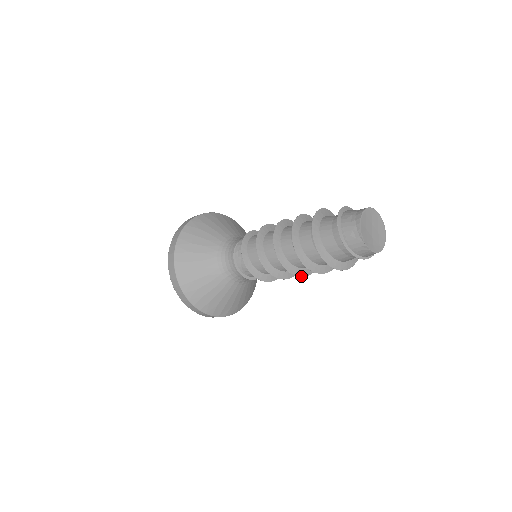
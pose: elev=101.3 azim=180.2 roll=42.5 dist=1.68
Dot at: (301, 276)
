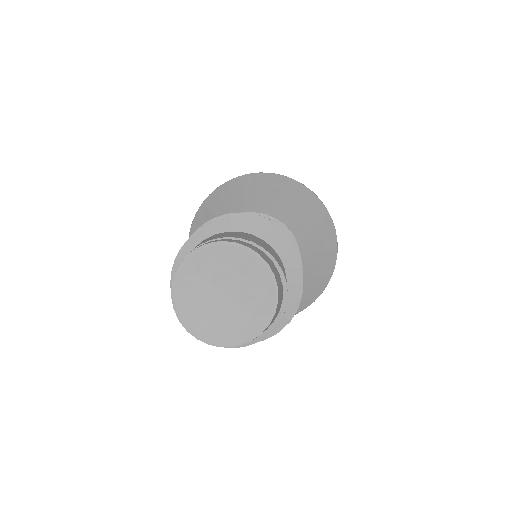
Dot at: occluded
